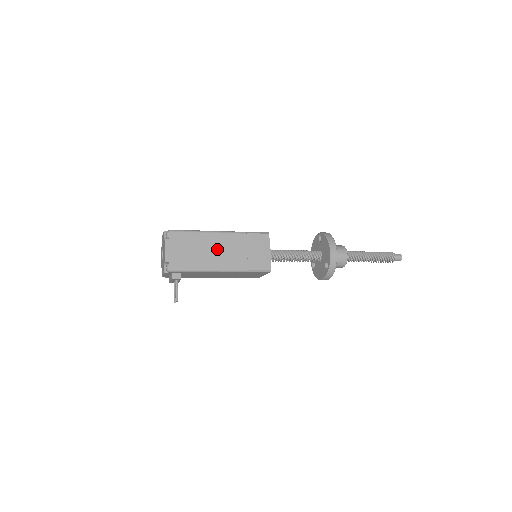
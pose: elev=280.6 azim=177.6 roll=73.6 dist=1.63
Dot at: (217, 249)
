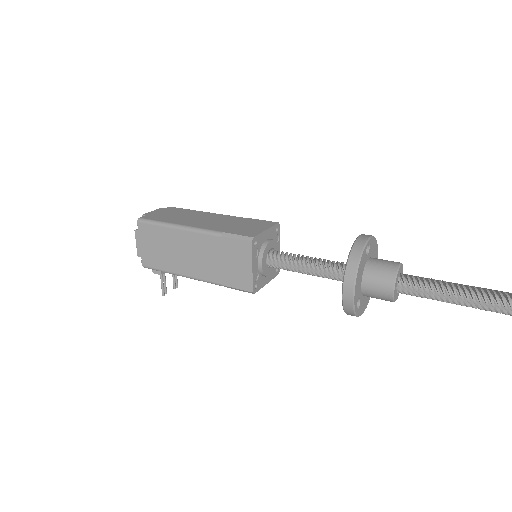
Dot at: (187, 252)
